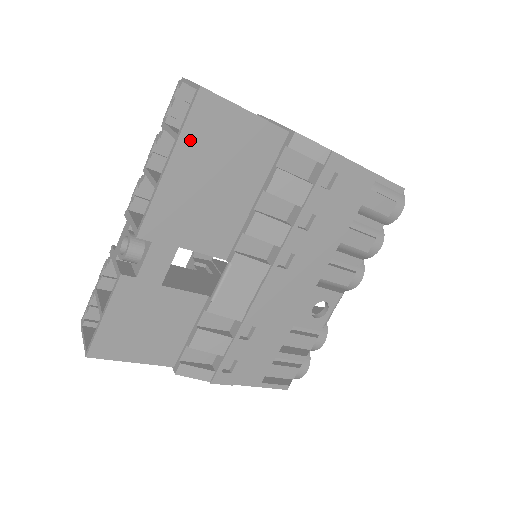
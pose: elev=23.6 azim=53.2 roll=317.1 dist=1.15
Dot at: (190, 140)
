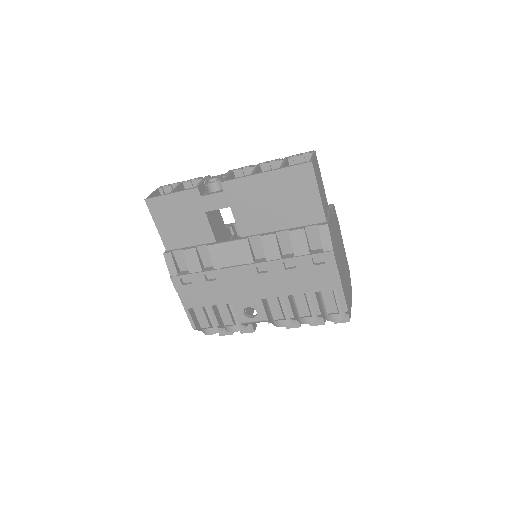
Dot at: (284, 175)
